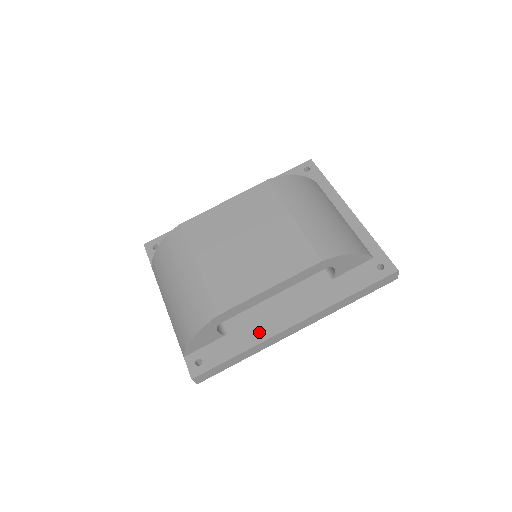
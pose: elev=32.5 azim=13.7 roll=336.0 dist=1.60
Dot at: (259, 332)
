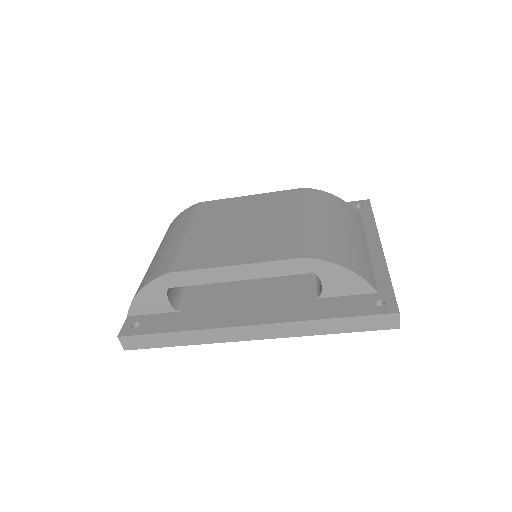
Dot at: (209, 319)
